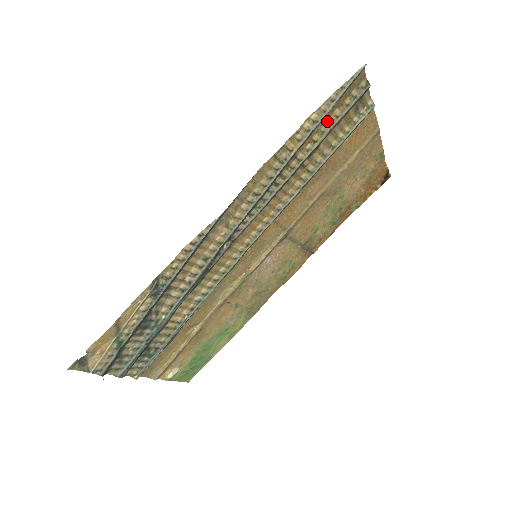
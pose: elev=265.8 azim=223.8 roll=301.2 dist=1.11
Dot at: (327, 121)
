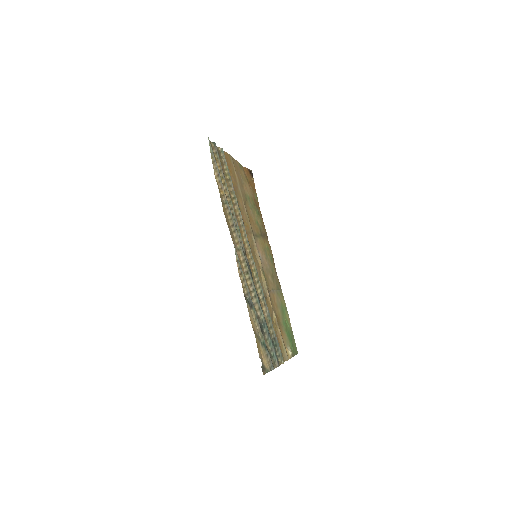
Dot at: (219, 172)
